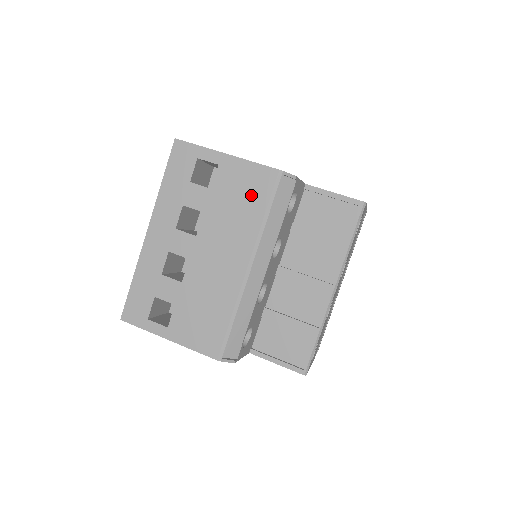
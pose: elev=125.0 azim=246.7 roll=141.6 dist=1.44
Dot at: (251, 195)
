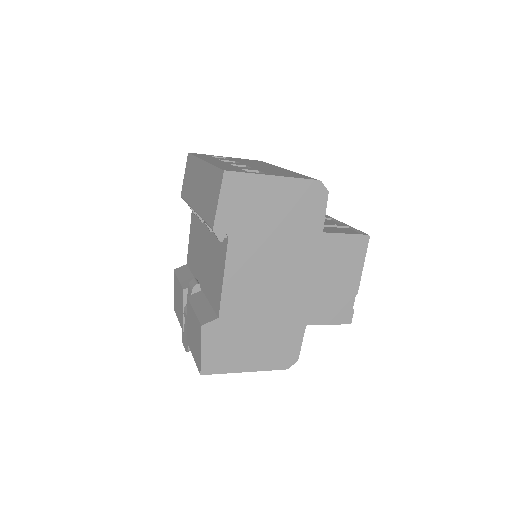
Dot at: occluded
